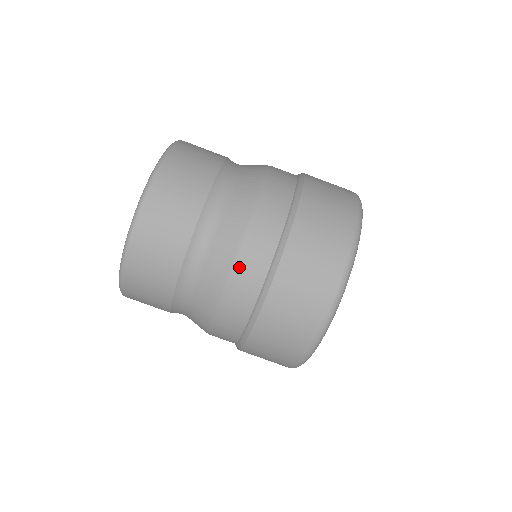
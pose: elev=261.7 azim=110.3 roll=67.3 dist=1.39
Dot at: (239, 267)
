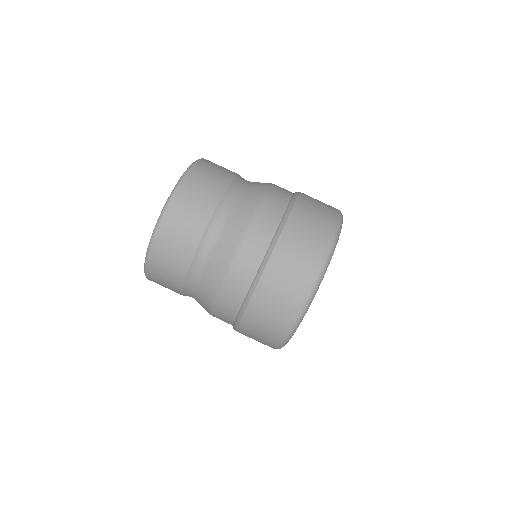
Dot at: (218, 307)
